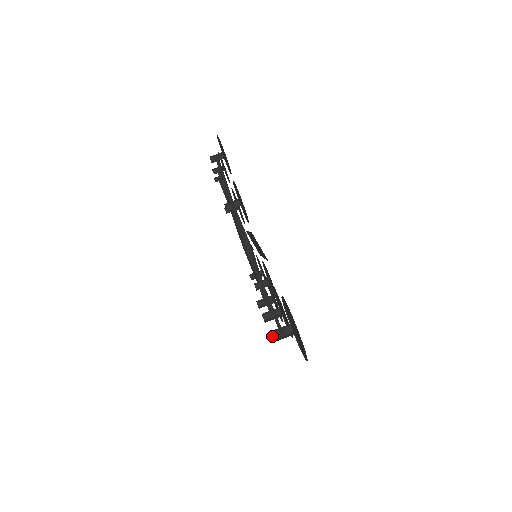
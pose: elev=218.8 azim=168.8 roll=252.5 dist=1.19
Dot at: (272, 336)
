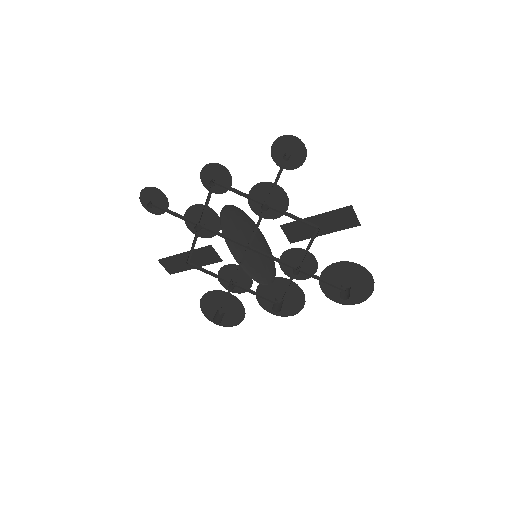
Dot at: (341, 297)
